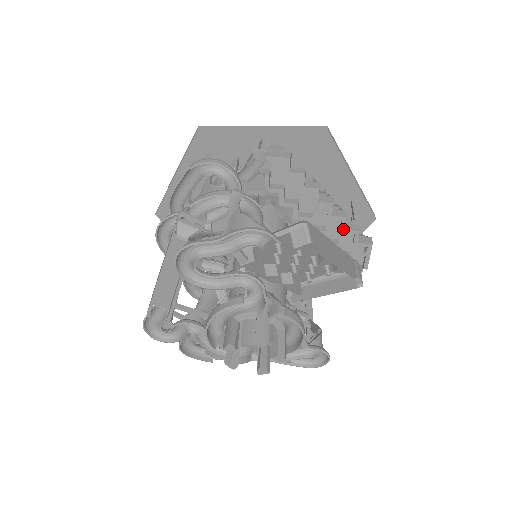
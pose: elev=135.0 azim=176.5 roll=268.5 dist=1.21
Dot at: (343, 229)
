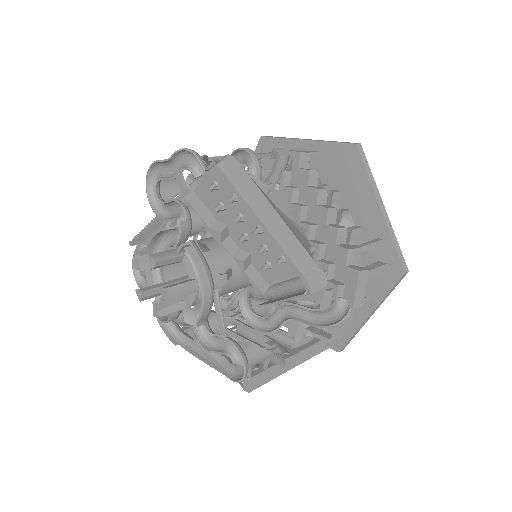
Dot at: (334, 244)
